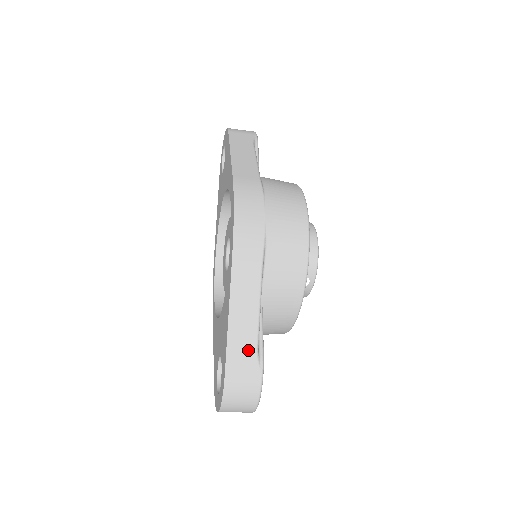
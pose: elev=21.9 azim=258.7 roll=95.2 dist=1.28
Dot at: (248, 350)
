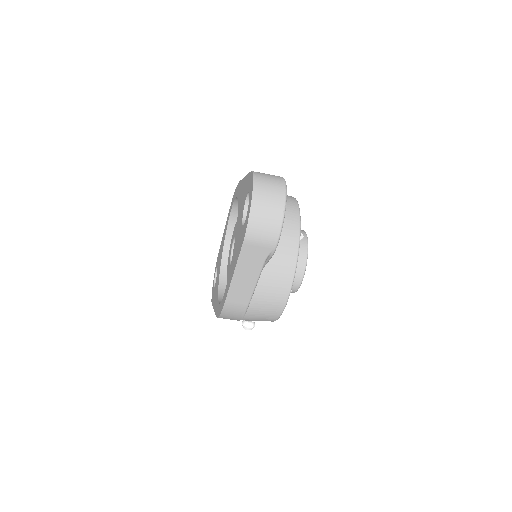
Dot at: occluded
